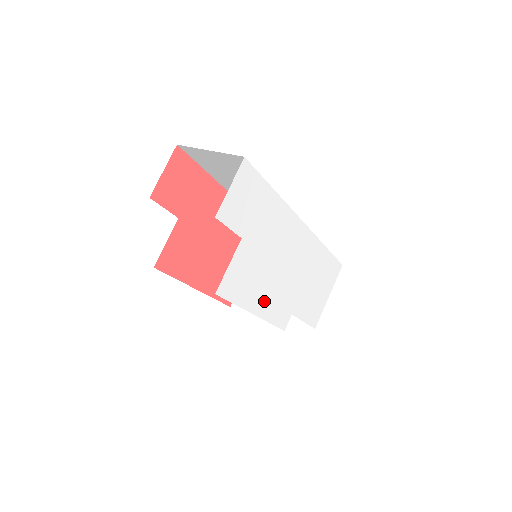
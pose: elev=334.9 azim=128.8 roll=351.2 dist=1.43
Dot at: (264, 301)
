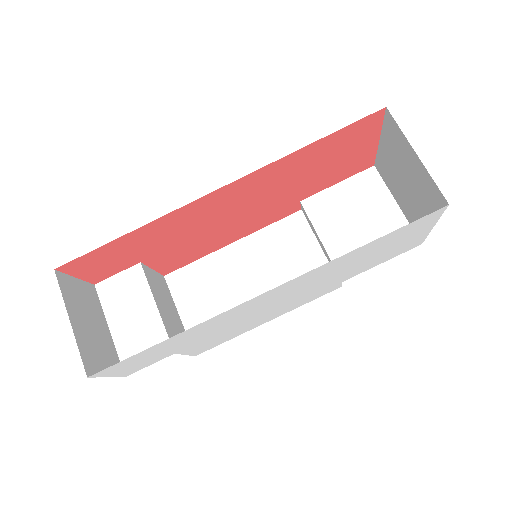
Dot at: (272, 316)
